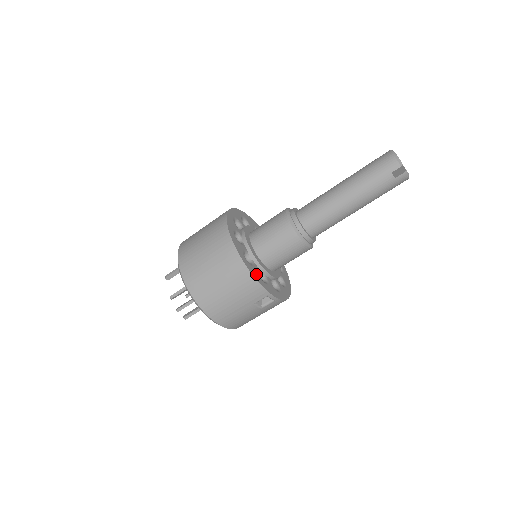
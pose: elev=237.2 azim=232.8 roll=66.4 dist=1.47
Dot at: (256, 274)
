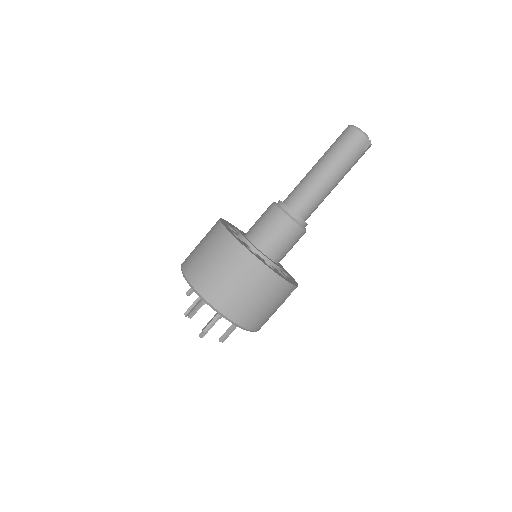
Dot at: (283, 277)
